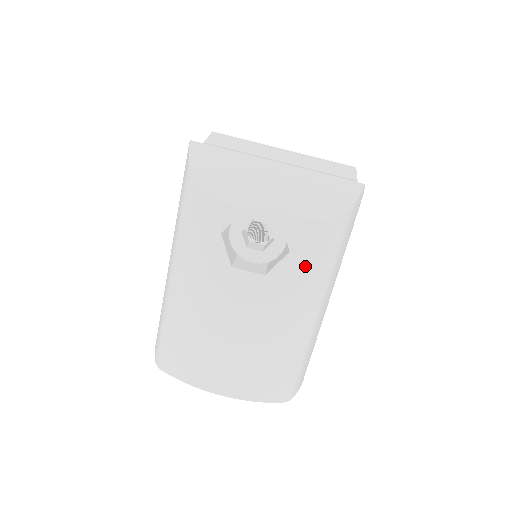
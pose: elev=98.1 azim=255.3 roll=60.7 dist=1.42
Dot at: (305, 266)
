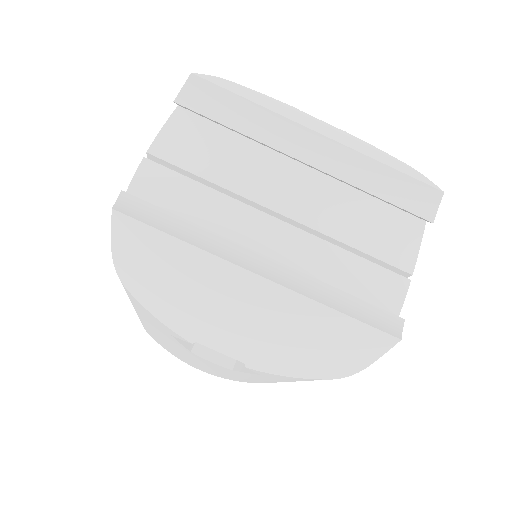
Dot at: (284, 379)
